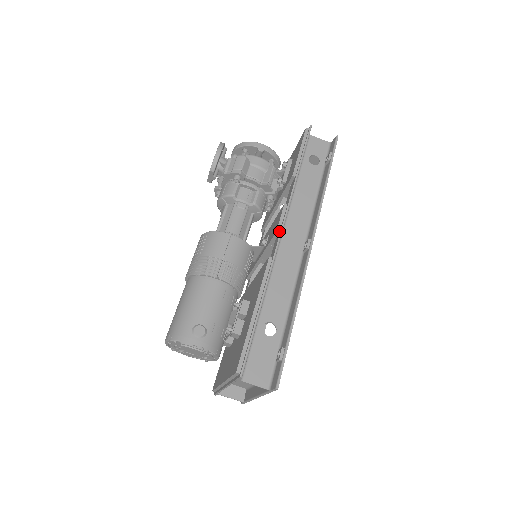
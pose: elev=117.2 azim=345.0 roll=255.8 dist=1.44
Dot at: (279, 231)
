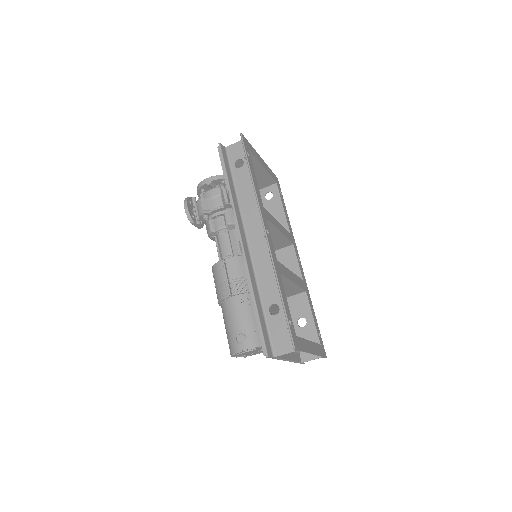
Dot at: (240, 239)
